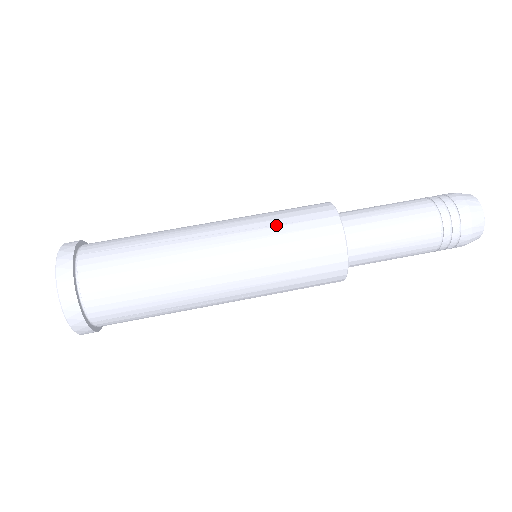
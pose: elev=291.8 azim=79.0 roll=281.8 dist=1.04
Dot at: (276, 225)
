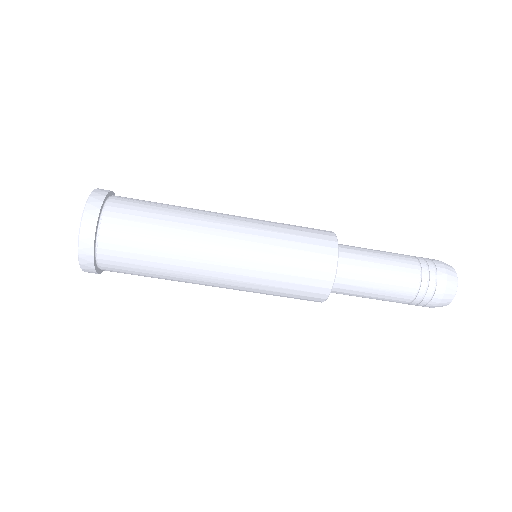
Dot at: (280, 263)
